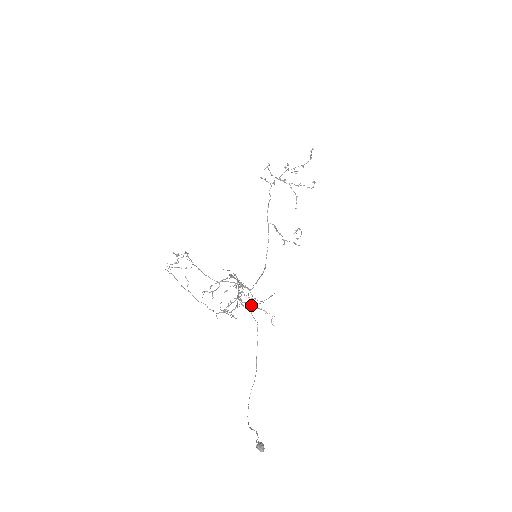
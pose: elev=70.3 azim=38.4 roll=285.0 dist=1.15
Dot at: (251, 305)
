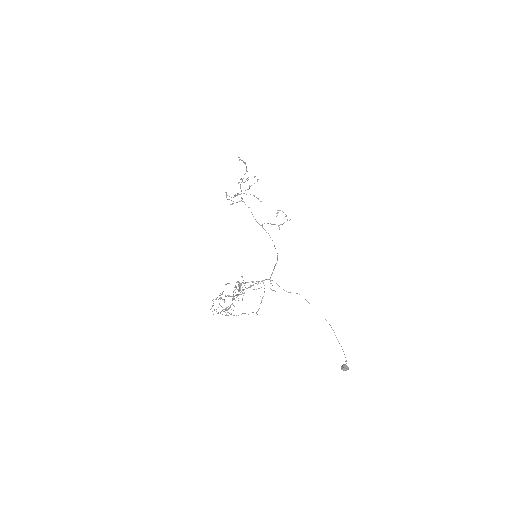
Dot at: occluded
